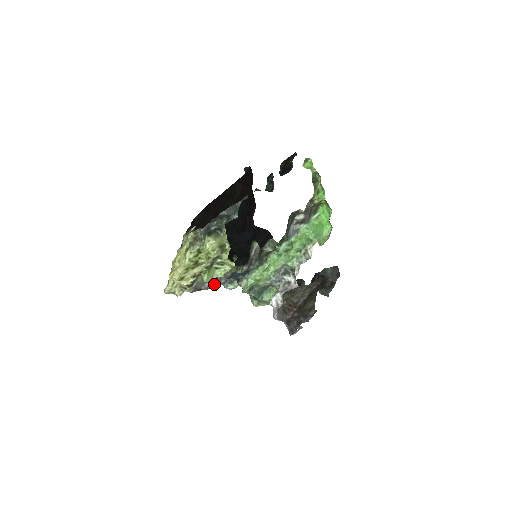
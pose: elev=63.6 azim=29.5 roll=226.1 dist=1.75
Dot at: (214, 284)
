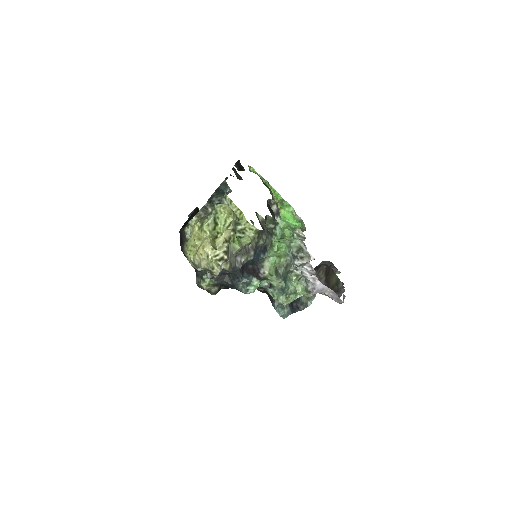
Dot at: (246, 257)
